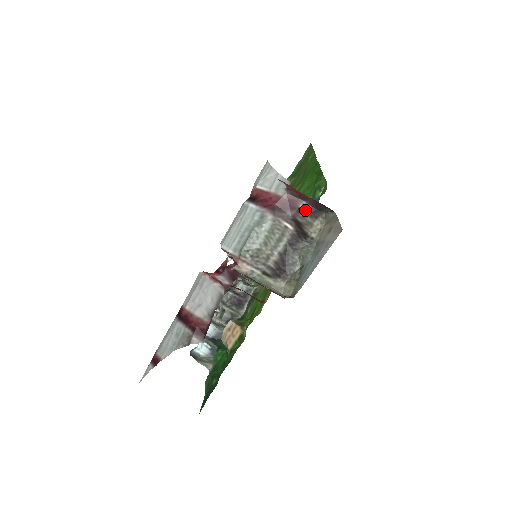
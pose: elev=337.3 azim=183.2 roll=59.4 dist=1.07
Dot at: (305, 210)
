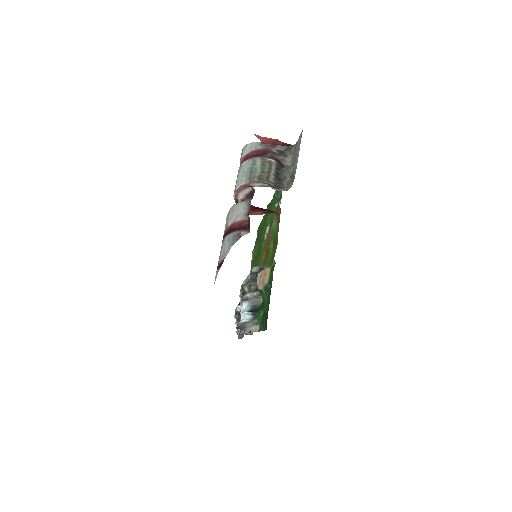
Dot at: (277, 153)
